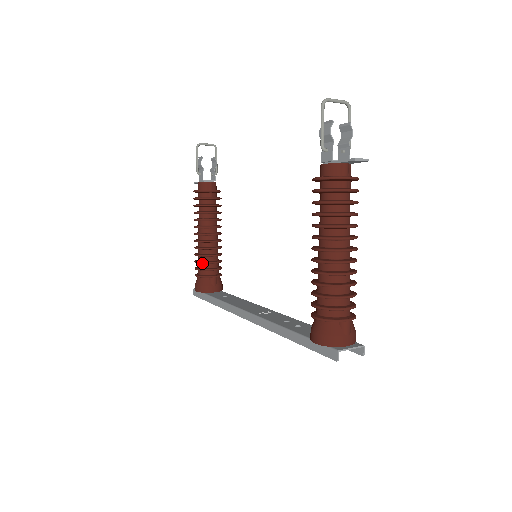
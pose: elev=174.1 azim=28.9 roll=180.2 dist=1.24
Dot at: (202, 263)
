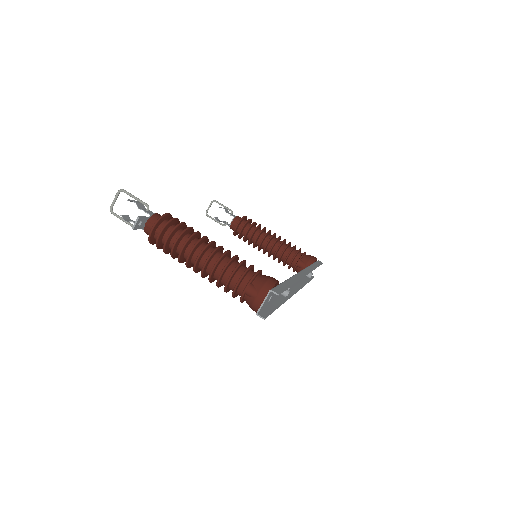
Dot at: (284, 264)
